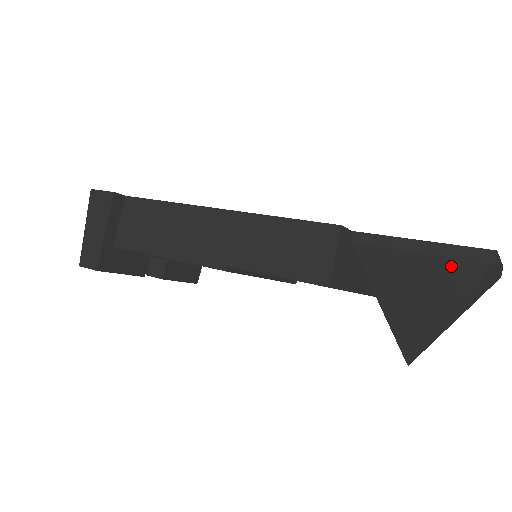
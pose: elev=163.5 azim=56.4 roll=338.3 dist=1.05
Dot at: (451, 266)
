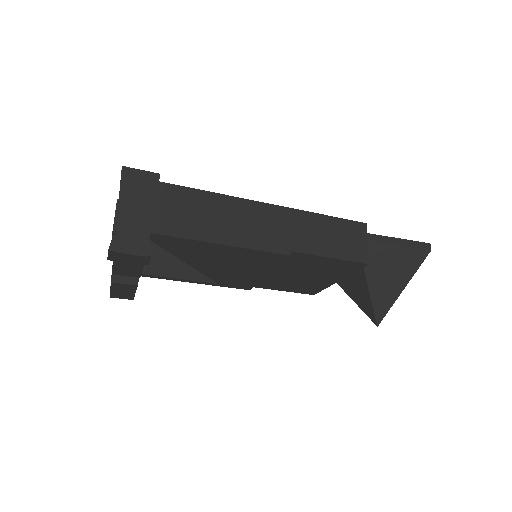
Dot at: (411, 253)
